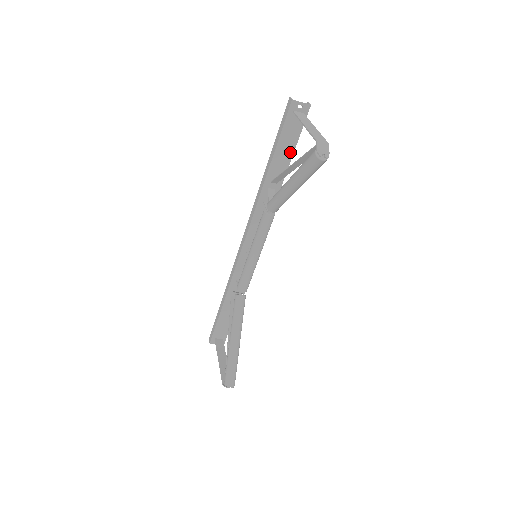
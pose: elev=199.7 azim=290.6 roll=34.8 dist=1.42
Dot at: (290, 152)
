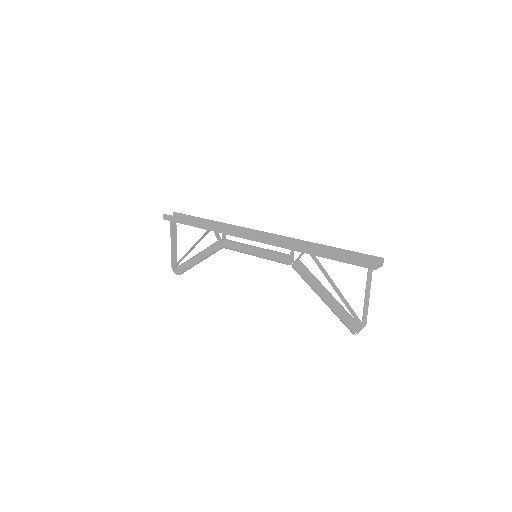
Dot at: occluded
